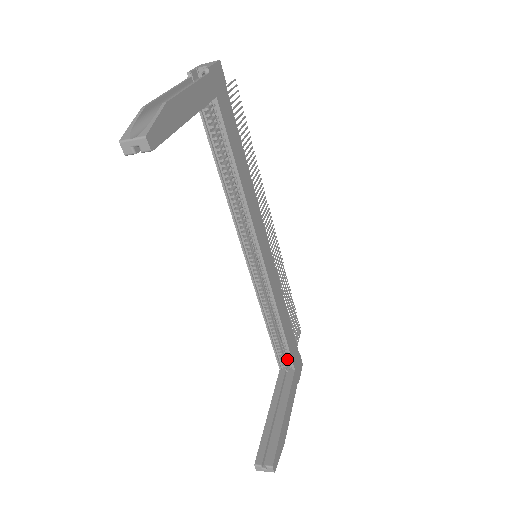
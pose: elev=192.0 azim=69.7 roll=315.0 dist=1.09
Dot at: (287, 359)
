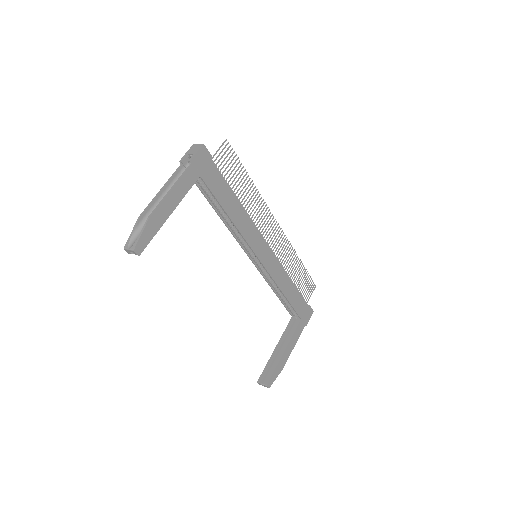
Dot at: (295, 312)
